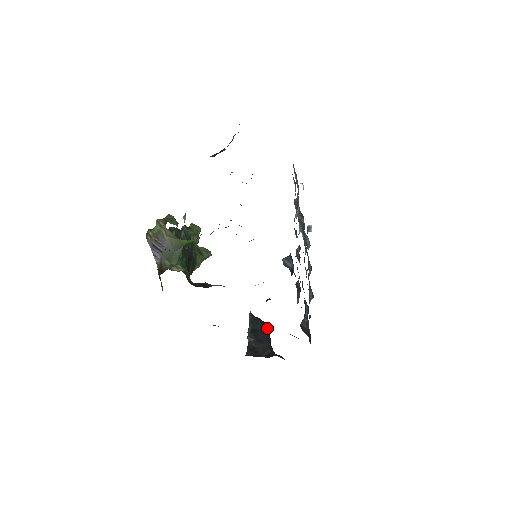
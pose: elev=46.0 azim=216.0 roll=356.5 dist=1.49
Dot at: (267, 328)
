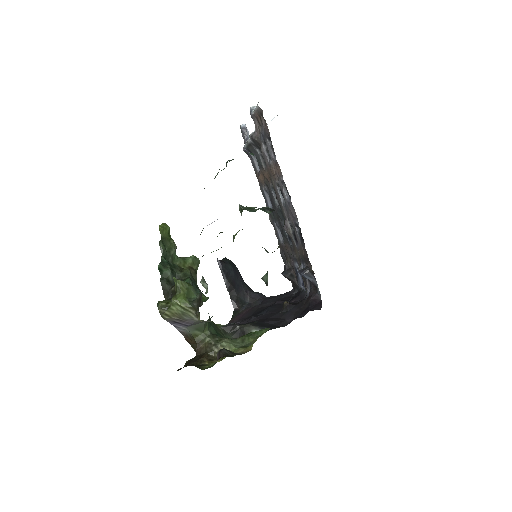
Dot at: (236, 267)
